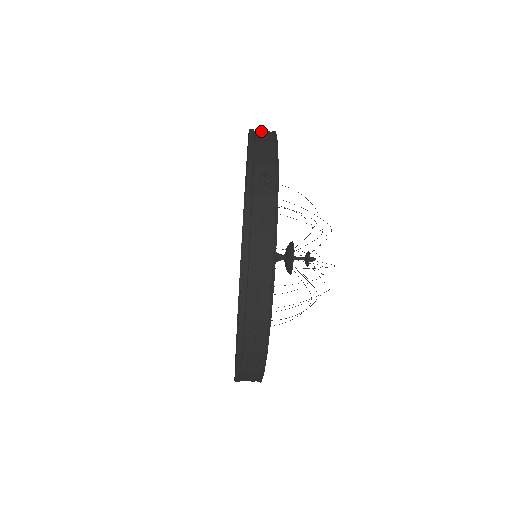
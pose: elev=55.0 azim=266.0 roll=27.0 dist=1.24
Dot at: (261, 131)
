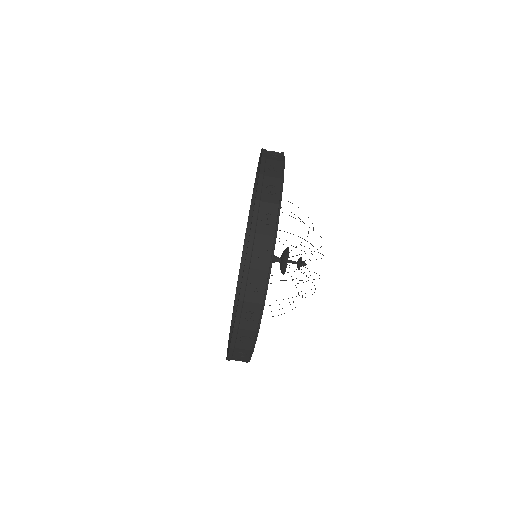
Dot at: occluded
